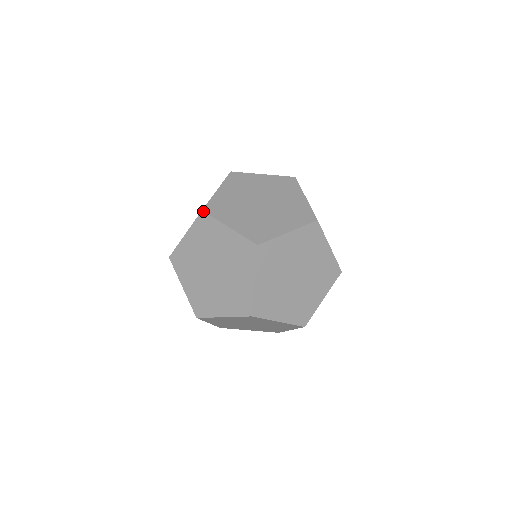
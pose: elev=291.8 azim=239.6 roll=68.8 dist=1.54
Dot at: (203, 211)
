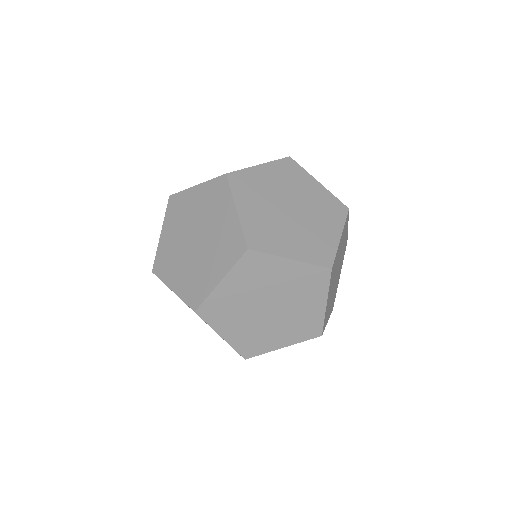
Dot at: (226, 175)
